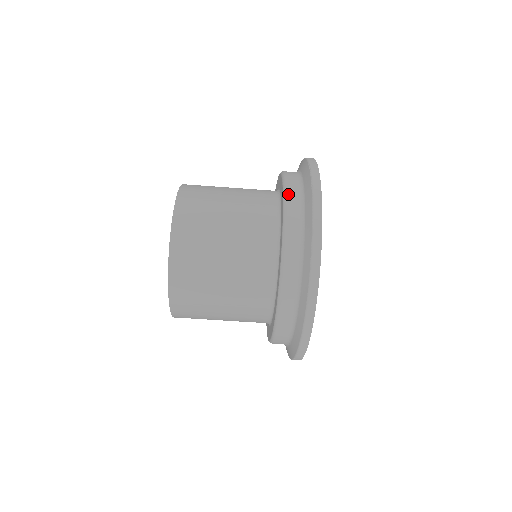
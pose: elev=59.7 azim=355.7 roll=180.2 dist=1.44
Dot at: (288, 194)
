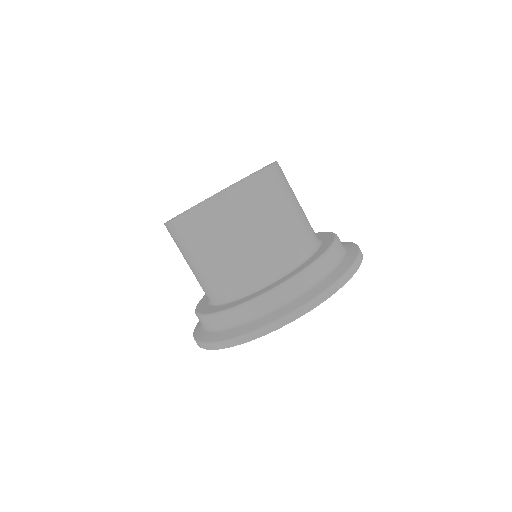
Dot at: (335, 247)
